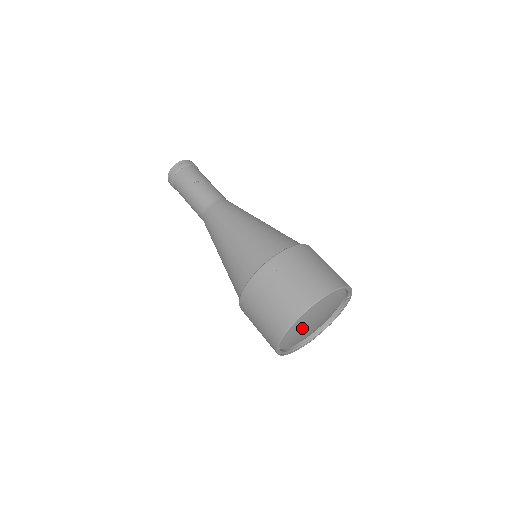
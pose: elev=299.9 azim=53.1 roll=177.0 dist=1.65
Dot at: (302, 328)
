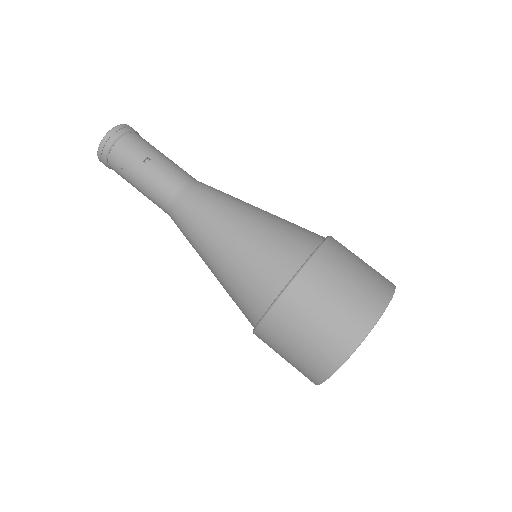
Dot at: occluded
